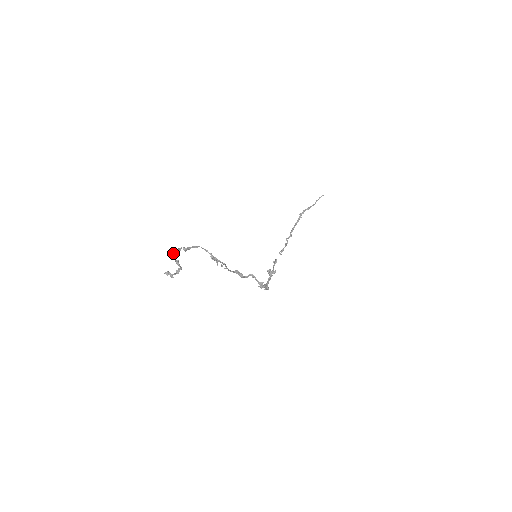
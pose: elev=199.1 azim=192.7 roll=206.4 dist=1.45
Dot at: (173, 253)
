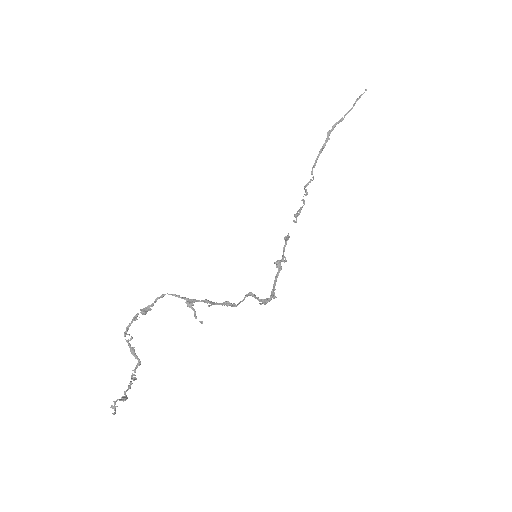
Dot at: (125, 334)
